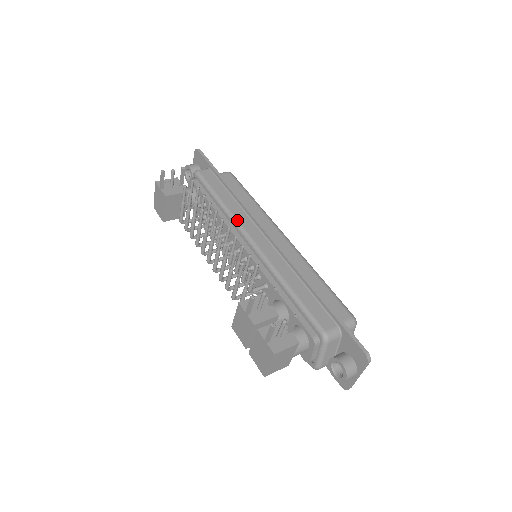
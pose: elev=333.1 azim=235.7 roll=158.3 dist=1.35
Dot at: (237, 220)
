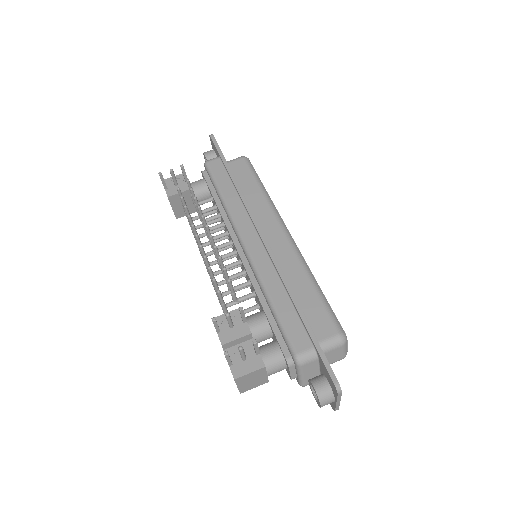
Dot at: (233, 219)
